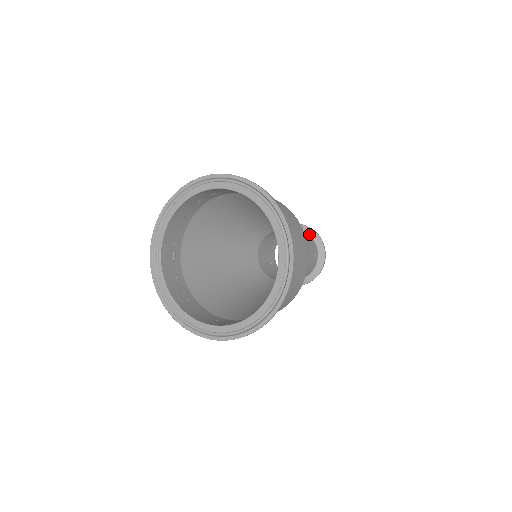
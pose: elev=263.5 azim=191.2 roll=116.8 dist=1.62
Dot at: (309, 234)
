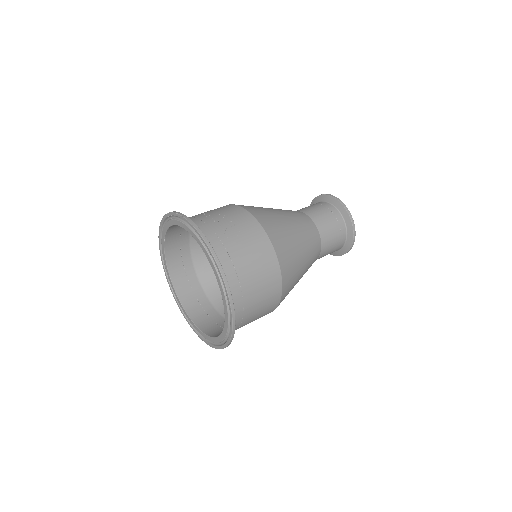
Dot at: (338, 209)
